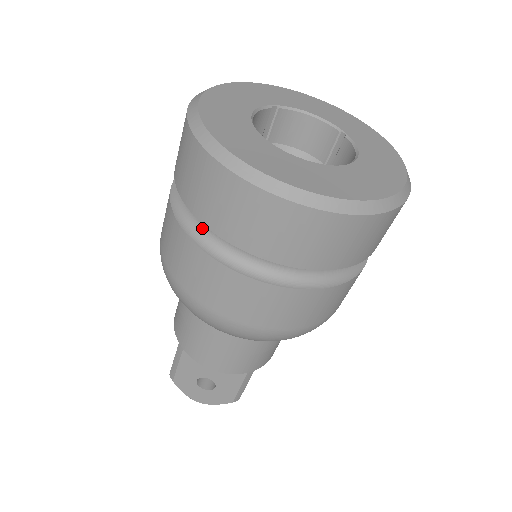
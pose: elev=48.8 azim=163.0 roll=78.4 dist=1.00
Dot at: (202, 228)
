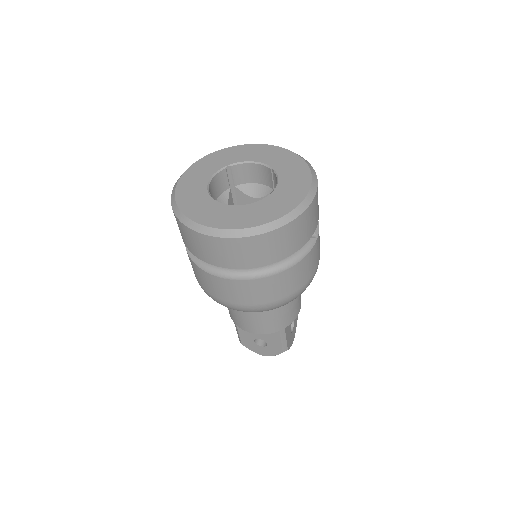
Dot at: occluded
